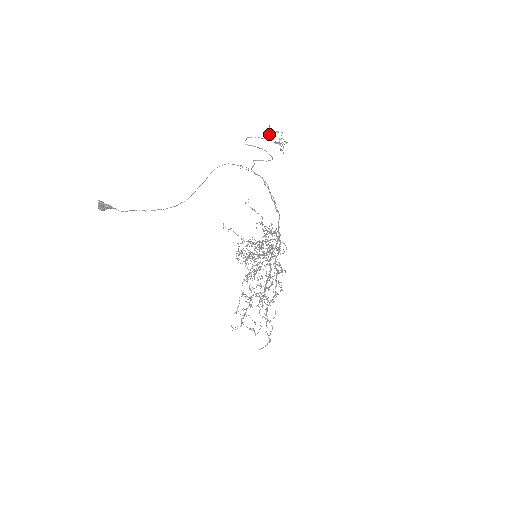
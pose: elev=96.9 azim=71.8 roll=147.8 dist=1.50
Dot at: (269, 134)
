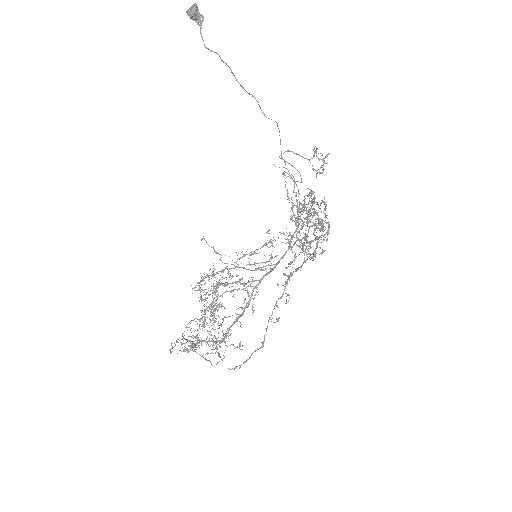
Dot at: (316, 149)
